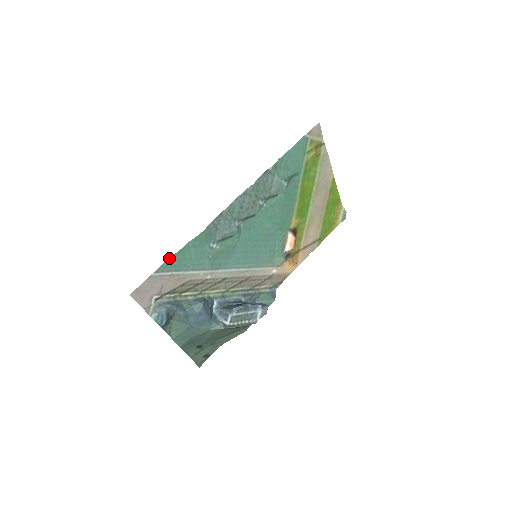
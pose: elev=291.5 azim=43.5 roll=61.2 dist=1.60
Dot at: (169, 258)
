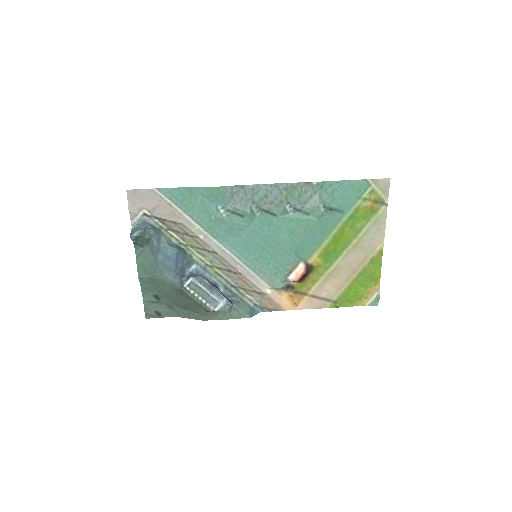
Dot at: occluded
